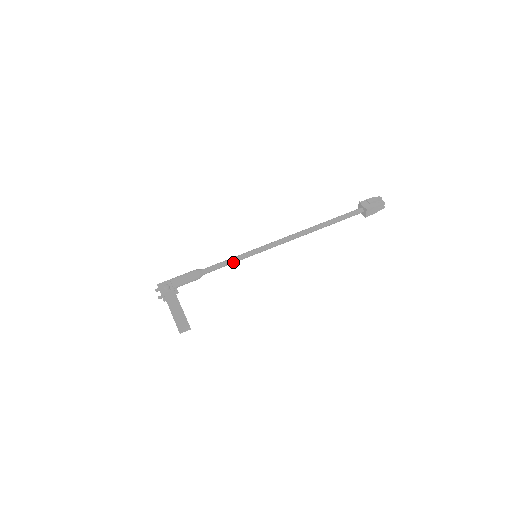
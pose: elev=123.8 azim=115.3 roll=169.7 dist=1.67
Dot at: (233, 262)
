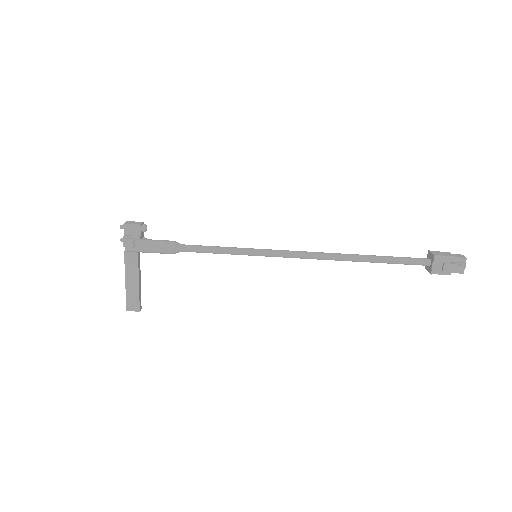
Dot at: (223, 253)
